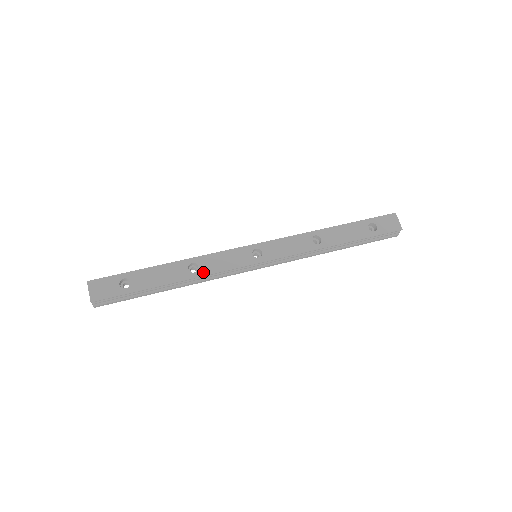
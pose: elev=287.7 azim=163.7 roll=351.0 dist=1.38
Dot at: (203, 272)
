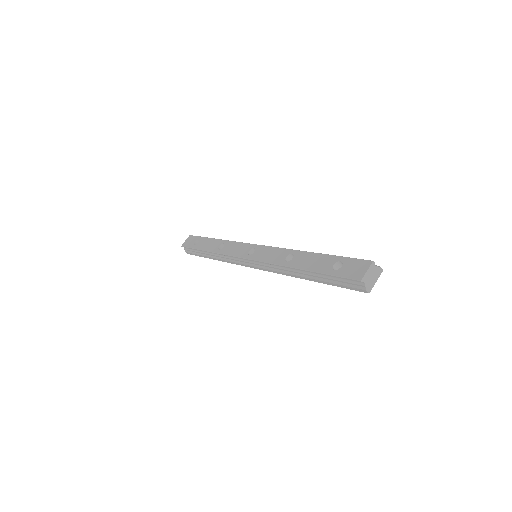
Dot at: (222, 251)
